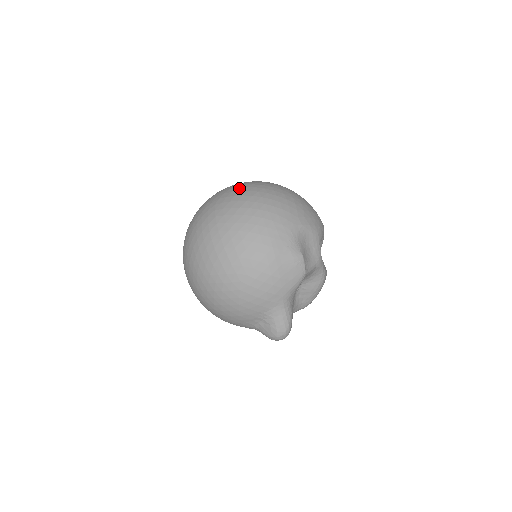
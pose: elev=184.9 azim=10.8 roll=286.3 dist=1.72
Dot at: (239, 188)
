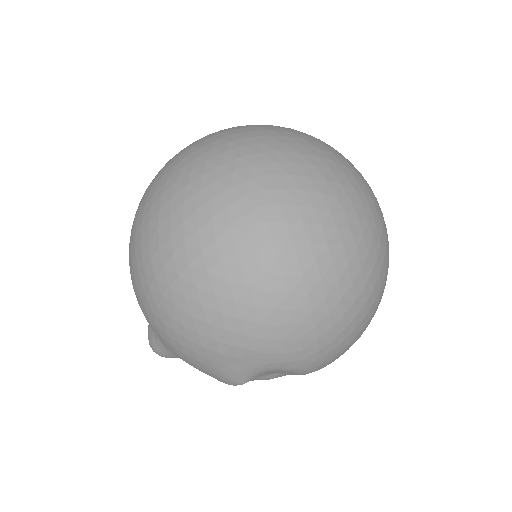
Dot at: (320, 232)
